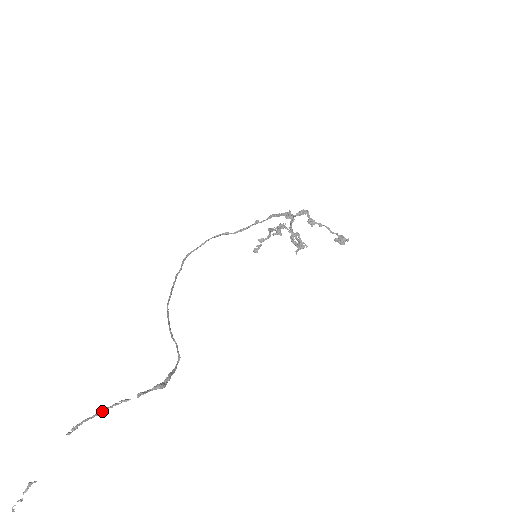
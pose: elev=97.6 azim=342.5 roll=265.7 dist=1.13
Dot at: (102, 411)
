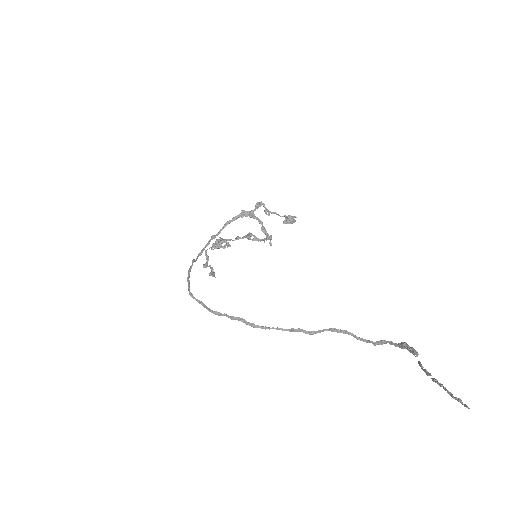
Dot at: (435, 379)
